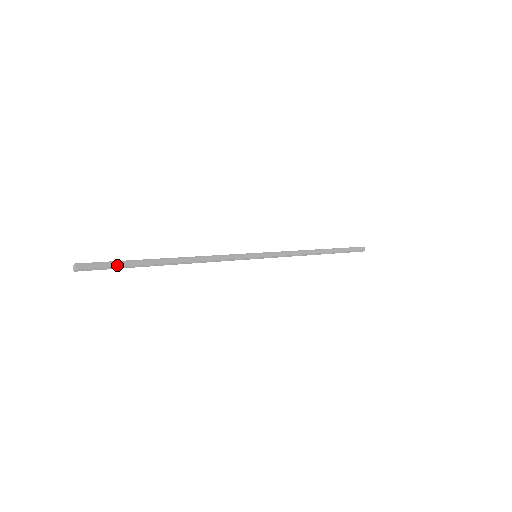
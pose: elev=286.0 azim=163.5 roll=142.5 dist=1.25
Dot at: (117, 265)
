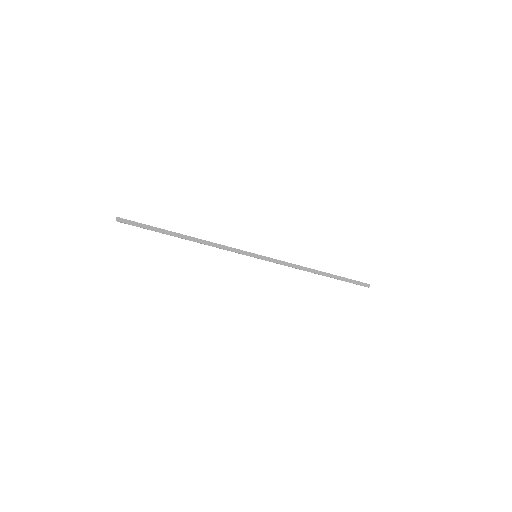
Dot at: (144, 227)
